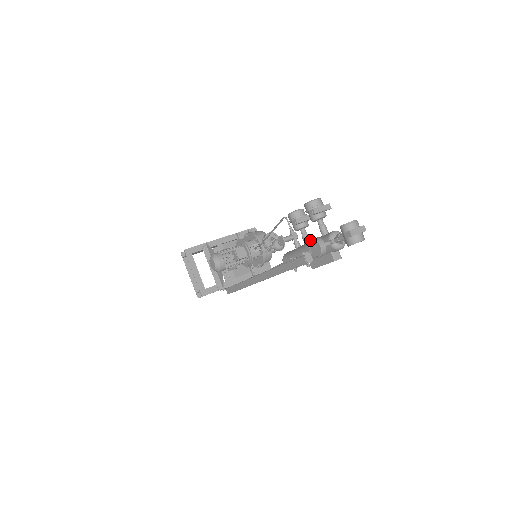
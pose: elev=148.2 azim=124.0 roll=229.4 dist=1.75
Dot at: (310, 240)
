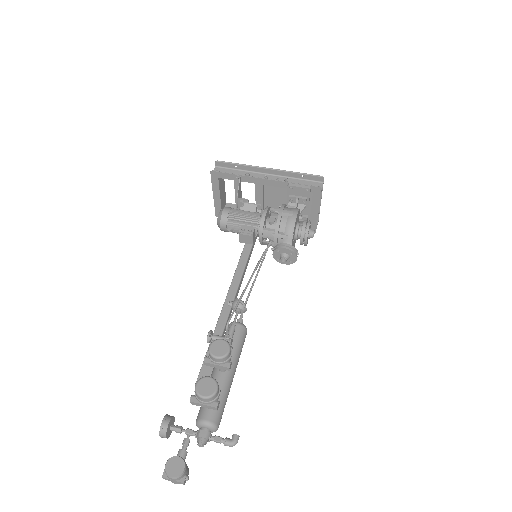
Dot at: (162, 420)
